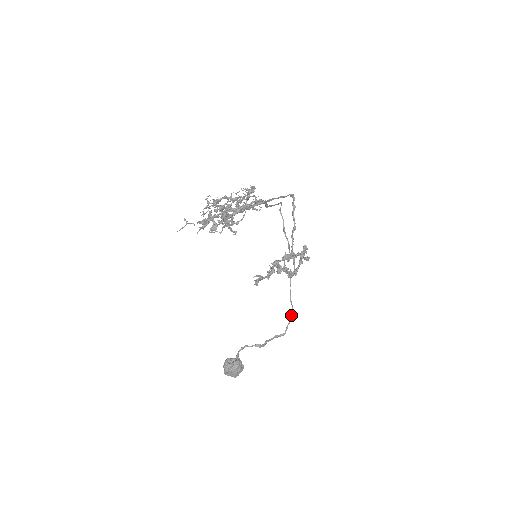
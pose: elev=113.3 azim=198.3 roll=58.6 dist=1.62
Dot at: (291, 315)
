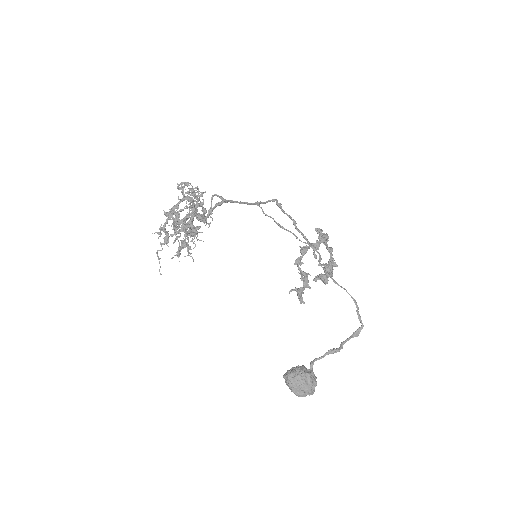
Dot at: occluded
